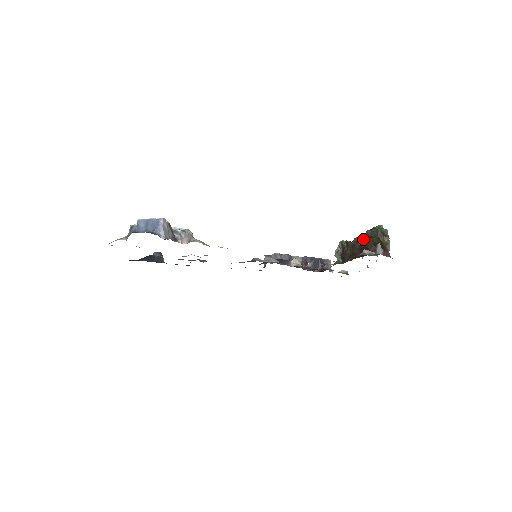
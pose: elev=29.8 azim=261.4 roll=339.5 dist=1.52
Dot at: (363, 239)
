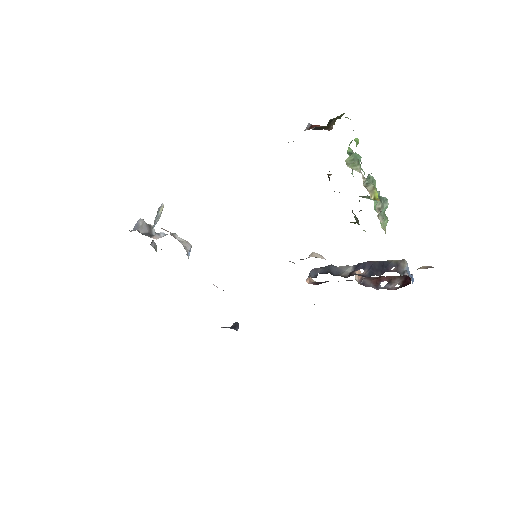
Dot at: occluded
